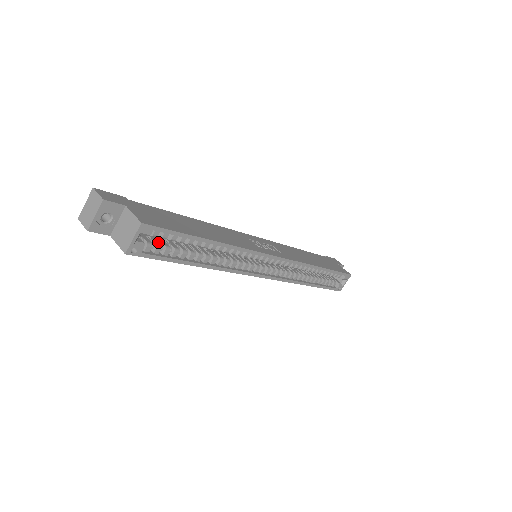
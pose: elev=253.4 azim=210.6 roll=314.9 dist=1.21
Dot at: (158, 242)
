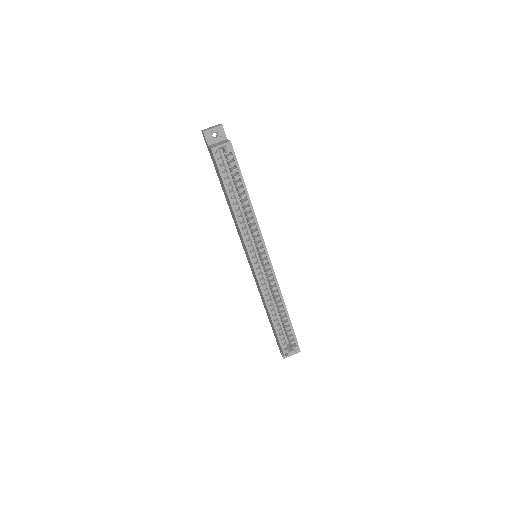
Dot at: occluded
